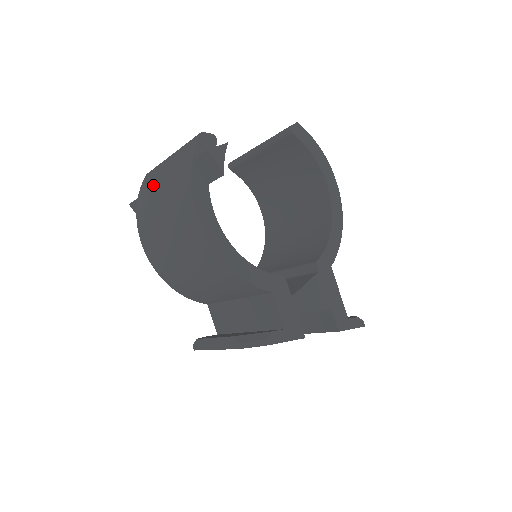
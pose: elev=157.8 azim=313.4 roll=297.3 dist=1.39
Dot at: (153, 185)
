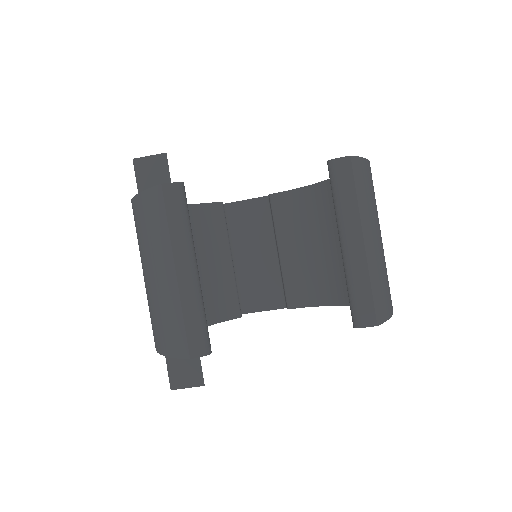
Dot at: (148, 246)
